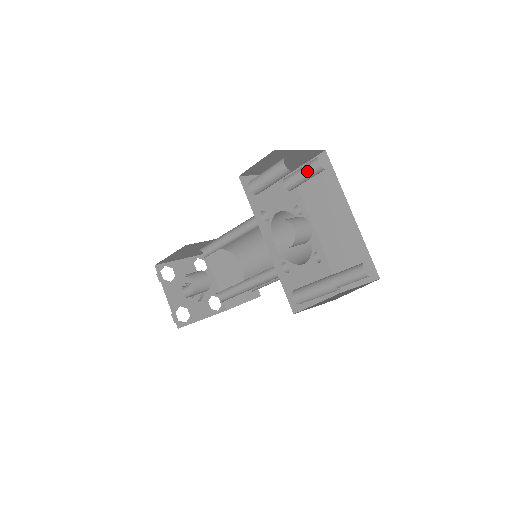
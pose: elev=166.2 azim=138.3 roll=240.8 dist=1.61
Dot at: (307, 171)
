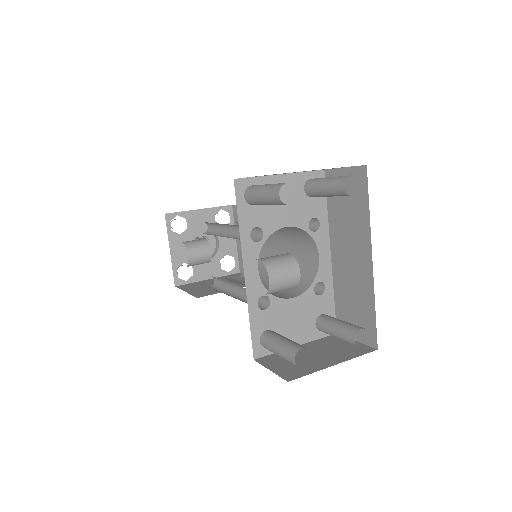
Dot at: (330, 189)
